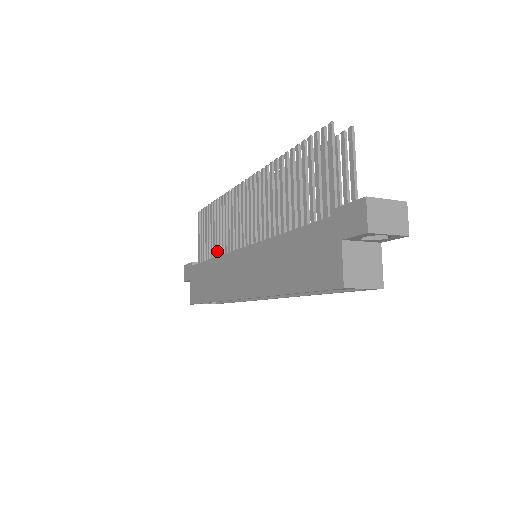
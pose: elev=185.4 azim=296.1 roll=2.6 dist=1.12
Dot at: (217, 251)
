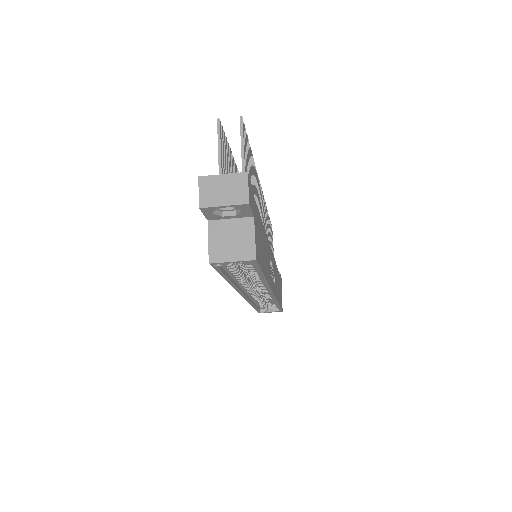
Dot at: occluded
